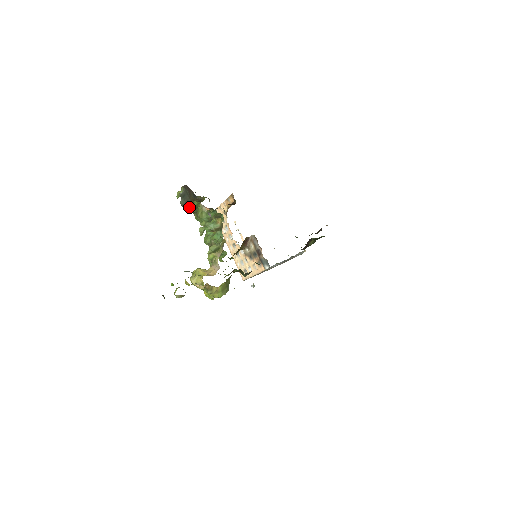
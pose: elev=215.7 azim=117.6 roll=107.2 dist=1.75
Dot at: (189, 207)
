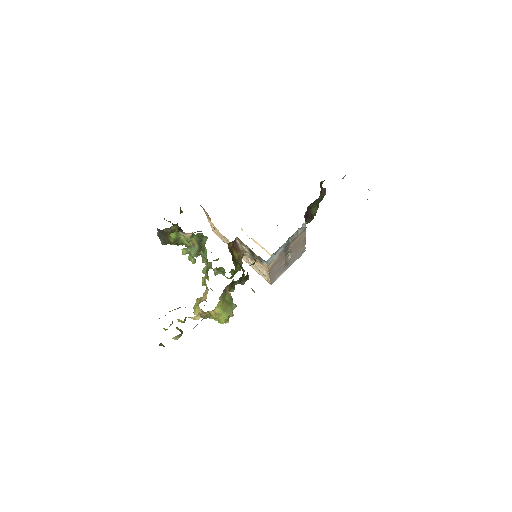
Dot at: (169, 243)
